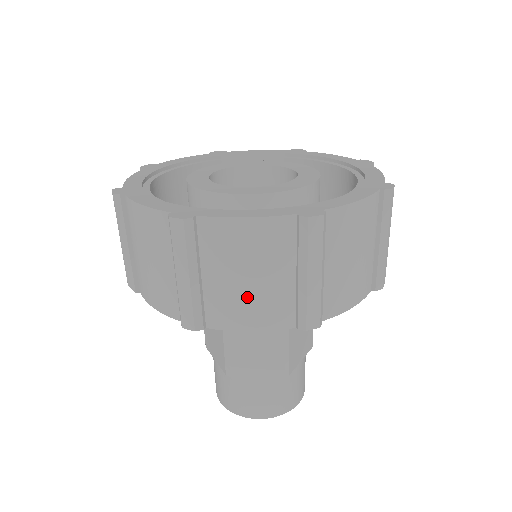
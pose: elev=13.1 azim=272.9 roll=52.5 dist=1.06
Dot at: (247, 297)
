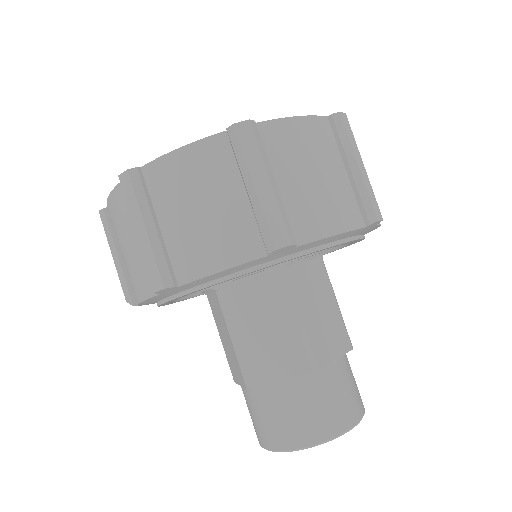
Dot at: (204, 231)
